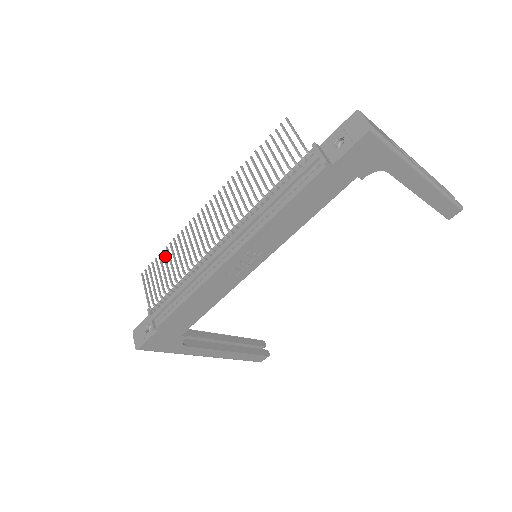
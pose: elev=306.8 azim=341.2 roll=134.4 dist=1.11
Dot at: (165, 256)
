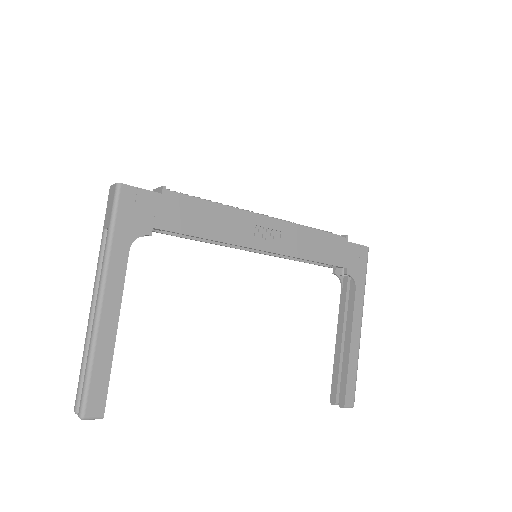
Dot at: occluded
